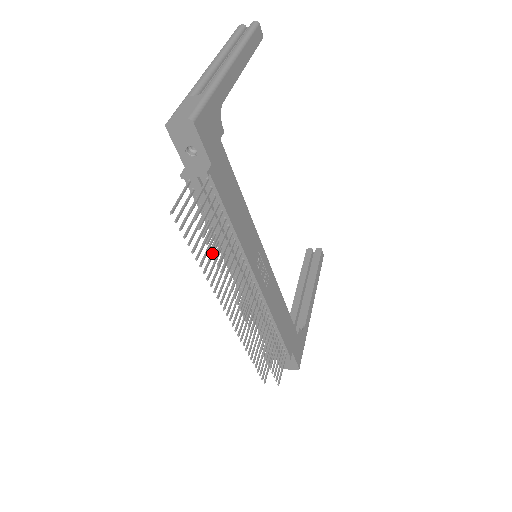
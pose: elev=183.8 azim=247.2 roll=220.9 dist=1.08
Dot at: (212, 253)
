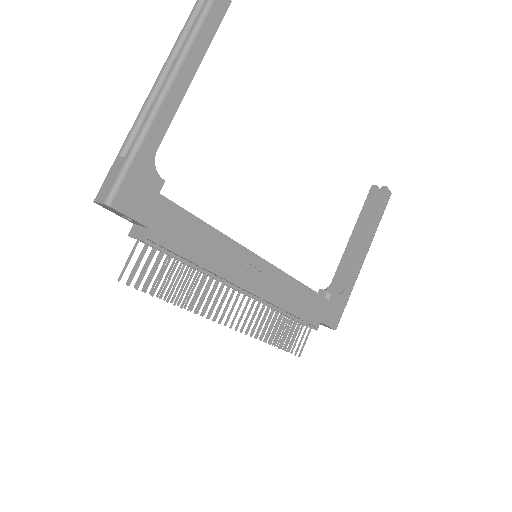
Dot at: (188, 282)
